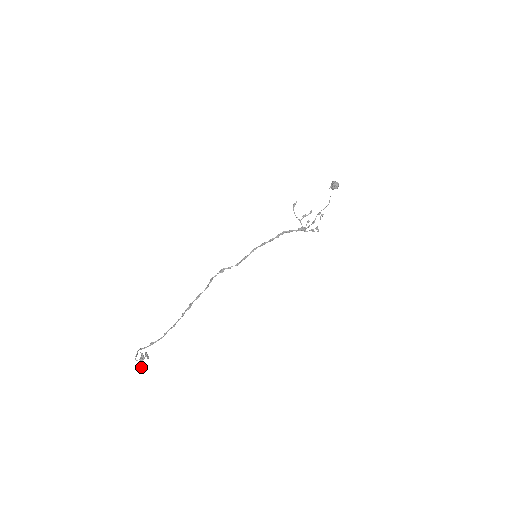
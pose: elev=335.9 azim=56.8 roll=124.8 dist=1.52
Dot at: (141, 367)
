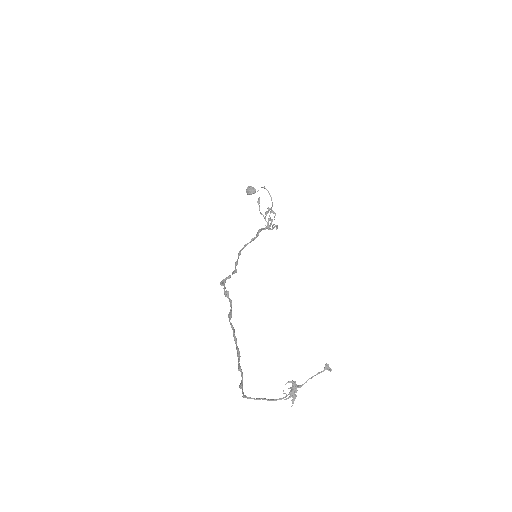
Dot at: (292, 405)
